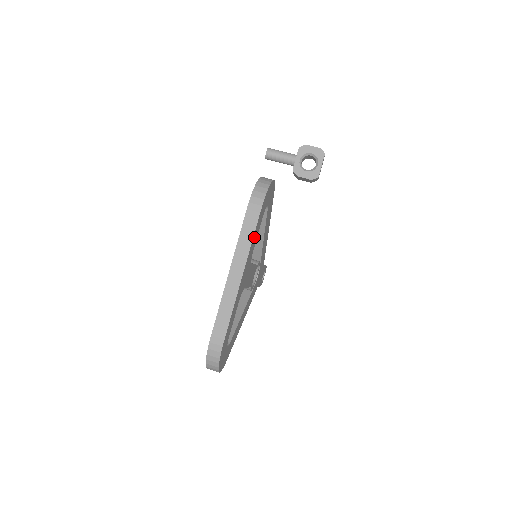
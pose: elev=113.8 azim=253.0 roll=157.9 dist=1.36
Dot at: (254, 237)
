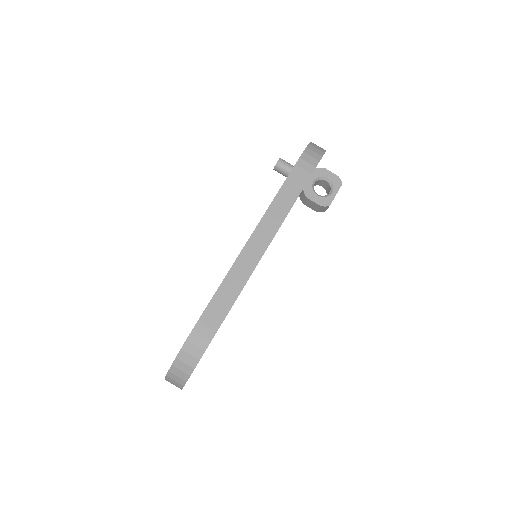
Dot at: occluded
